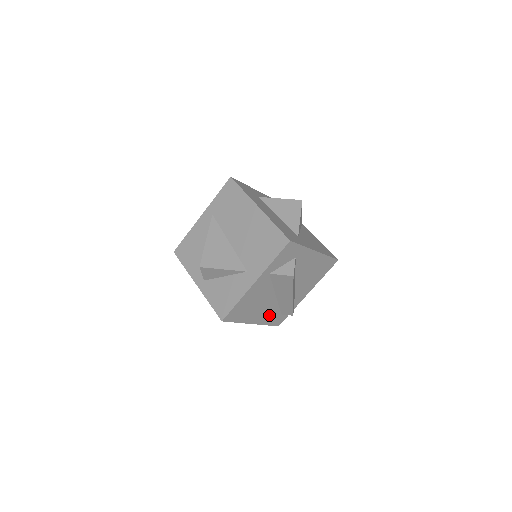
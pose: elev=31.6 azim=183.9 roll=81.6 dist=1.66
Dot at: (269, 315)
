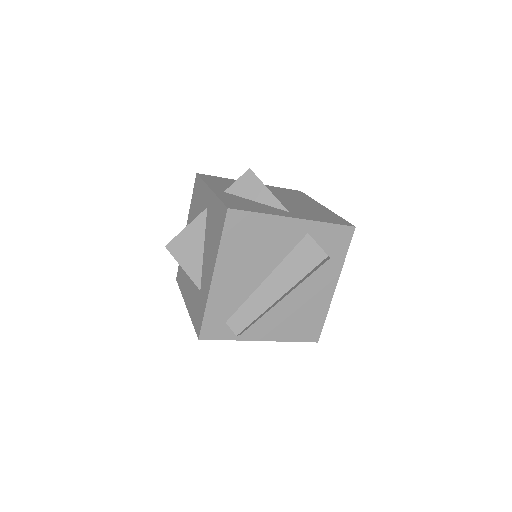
Dot at: (227, 298)
